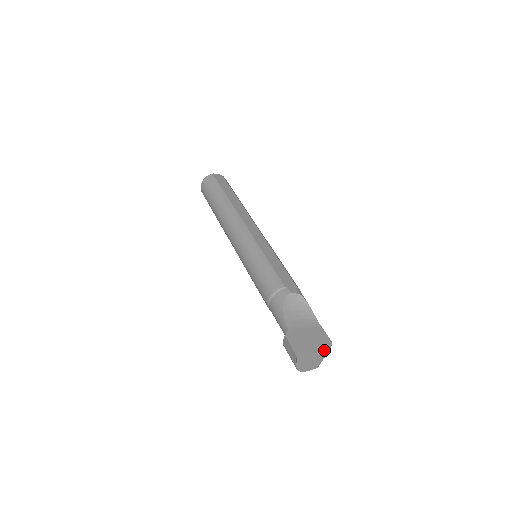
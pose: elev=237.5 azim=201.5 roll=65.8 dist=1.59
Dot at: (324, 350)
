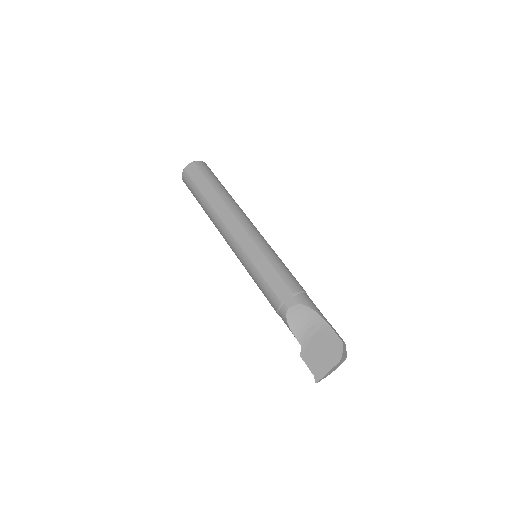
Dot at: (337, 357)
